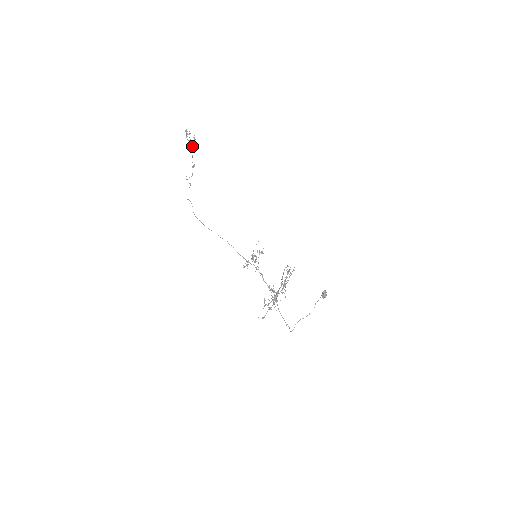
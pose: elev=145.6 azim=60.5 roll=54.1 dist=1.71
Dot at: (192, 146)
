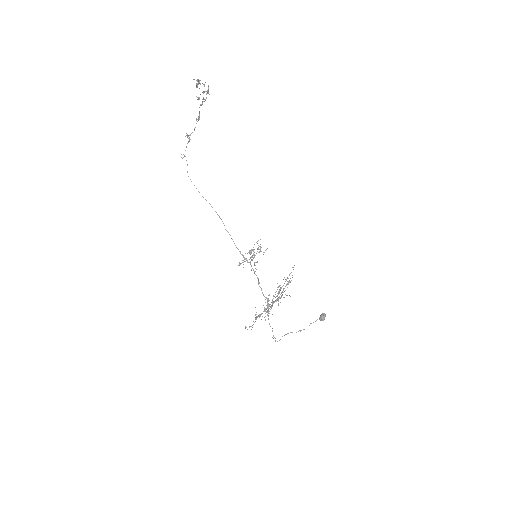
Dot at: (203, 101)
